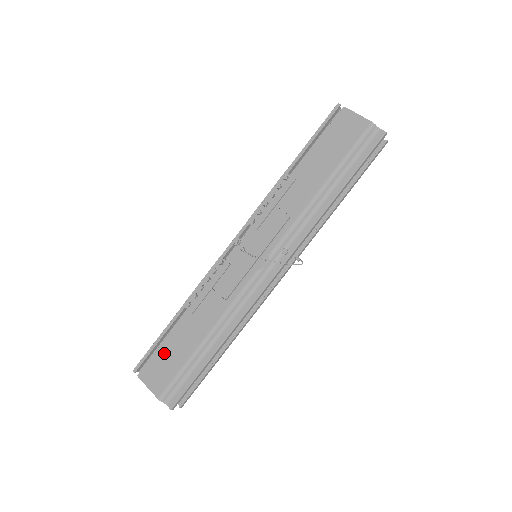
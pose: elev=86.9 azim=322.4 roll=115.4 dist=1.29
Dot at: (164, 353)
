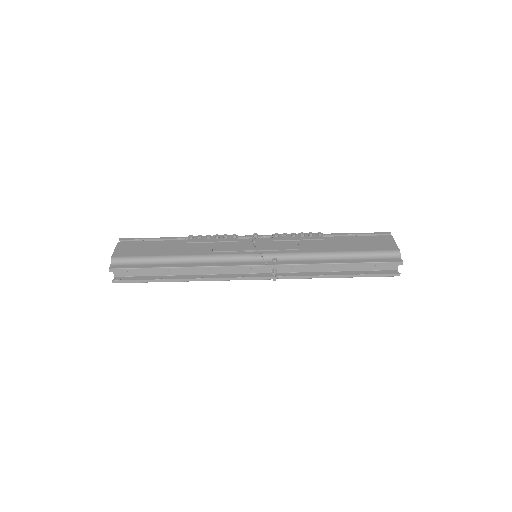
Dot at: (147, 245)
